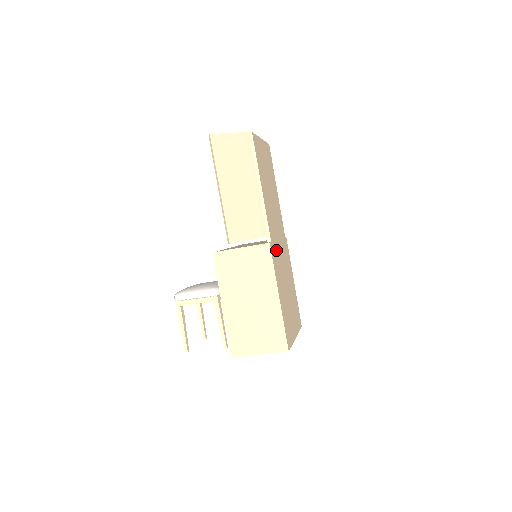
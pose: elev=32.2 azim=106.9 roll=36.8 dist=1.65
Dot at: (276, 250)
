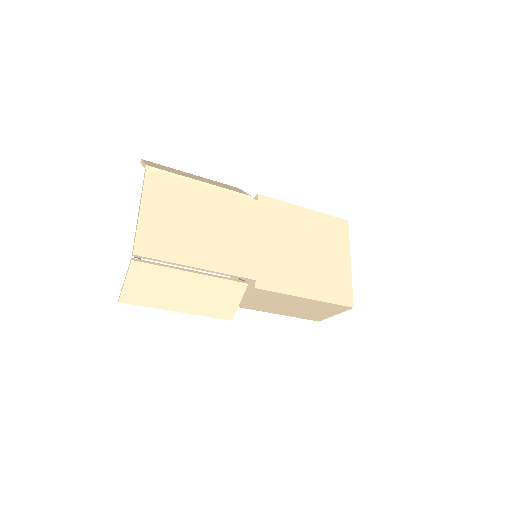
Dot at: (265, 263)
